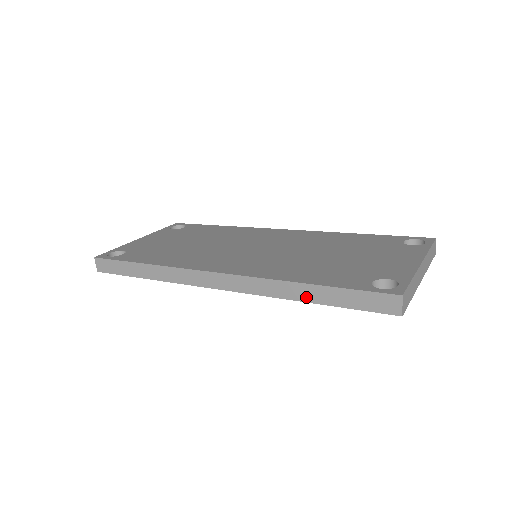
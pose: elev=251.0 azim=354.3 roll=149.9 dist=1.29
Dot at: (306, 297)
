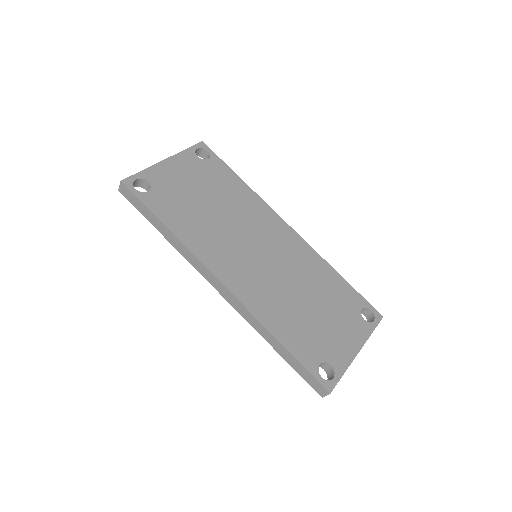
Dot at: (274, 345)
